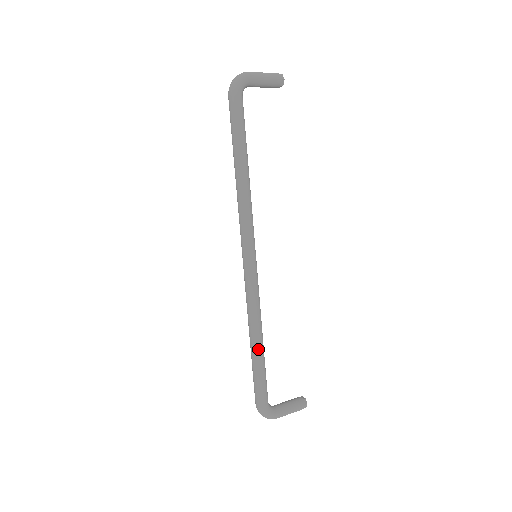
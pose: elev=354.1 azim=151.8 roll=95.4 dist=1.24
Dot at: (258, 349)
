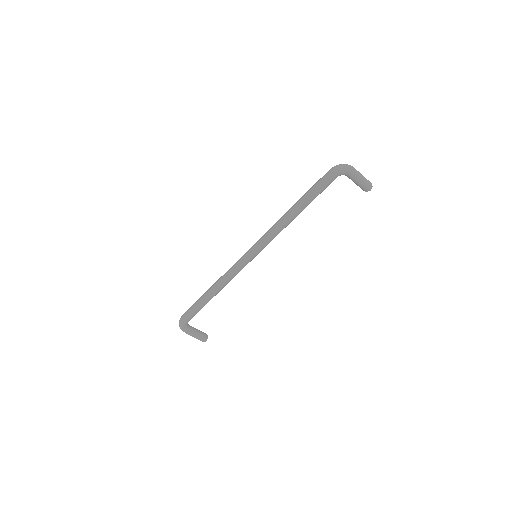
Dot at: (209, 297)
